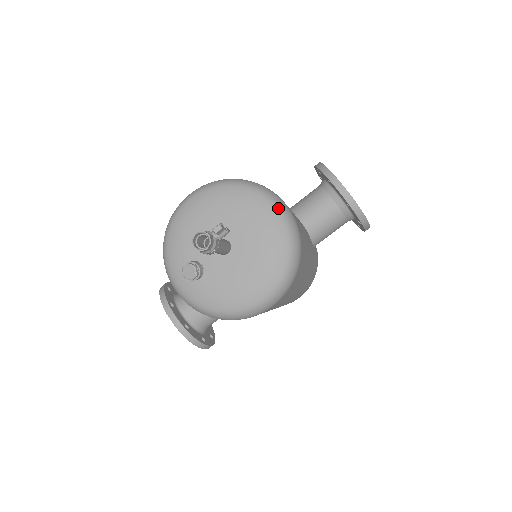
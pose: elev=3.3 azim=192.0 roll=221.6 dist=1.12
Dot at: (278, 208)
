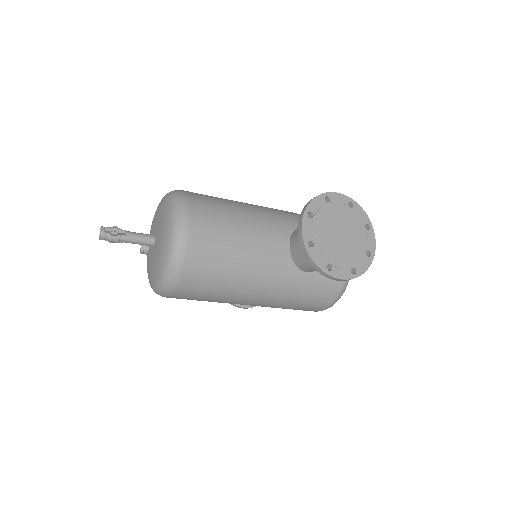
Dot at: (174, 229)
